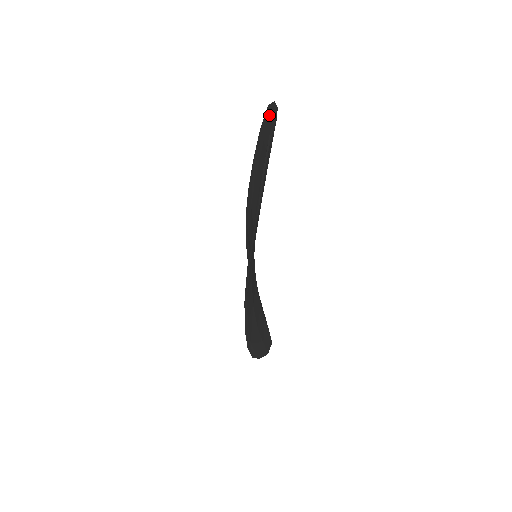
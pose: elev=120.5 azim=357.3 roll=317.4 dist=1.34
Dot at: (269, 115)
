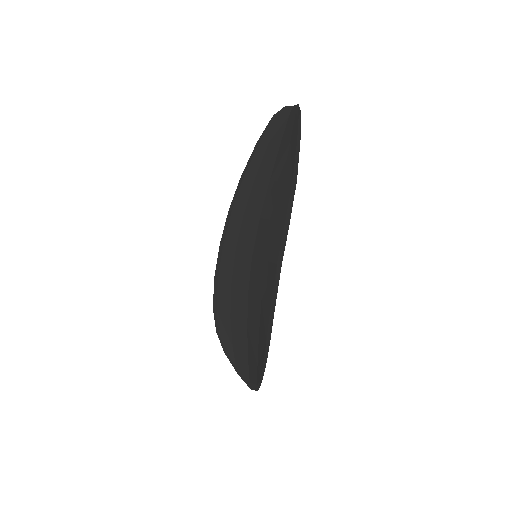
Dot at: (278, 119)
